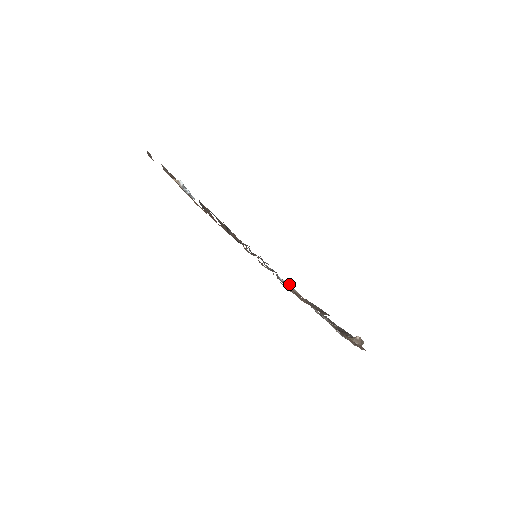
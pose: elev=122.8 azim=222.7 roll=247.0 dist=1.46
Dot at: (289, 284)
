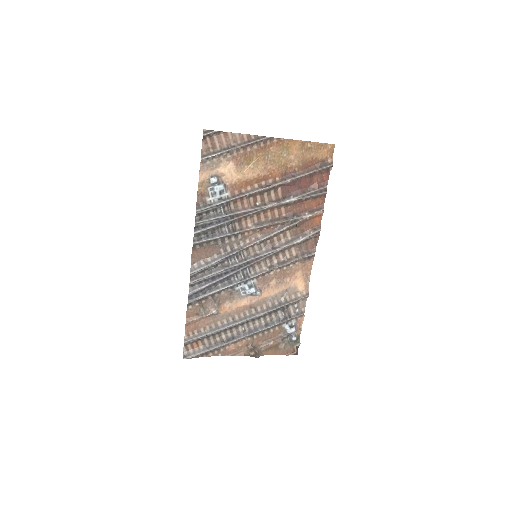
Dot at: (253, 292)
